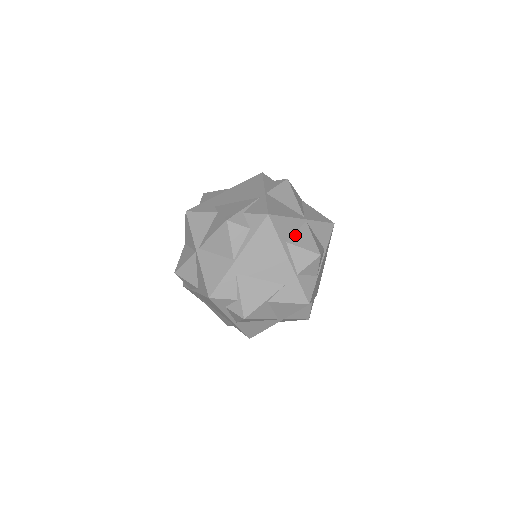
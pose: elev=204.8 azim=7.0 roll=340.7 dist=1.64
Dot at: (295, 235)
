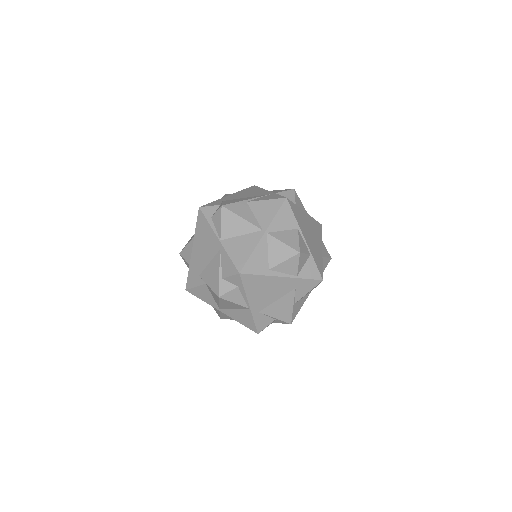
Dot at: (269, 256)
